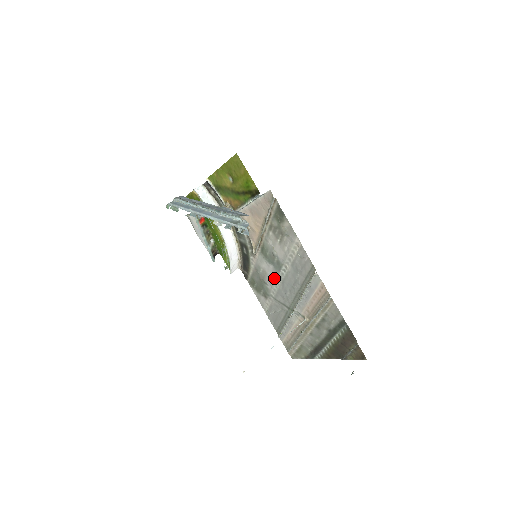
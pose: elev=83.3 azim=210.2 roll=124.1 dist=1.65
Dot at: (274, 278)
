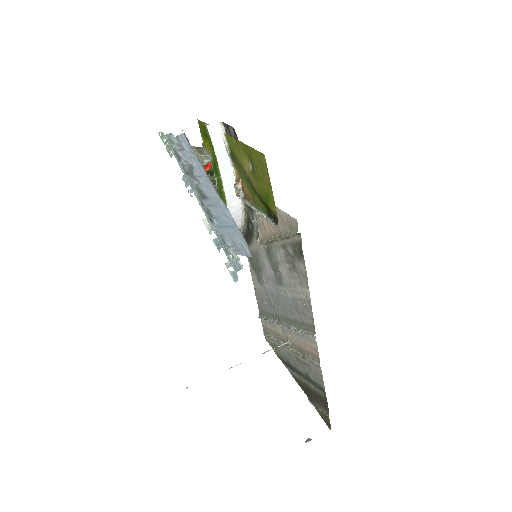
Dot at: (271, 281)
